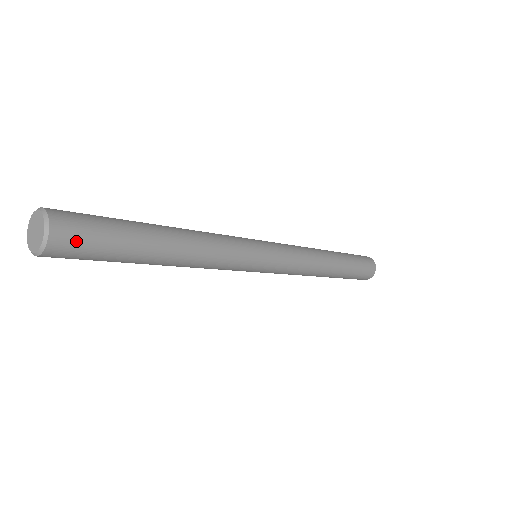
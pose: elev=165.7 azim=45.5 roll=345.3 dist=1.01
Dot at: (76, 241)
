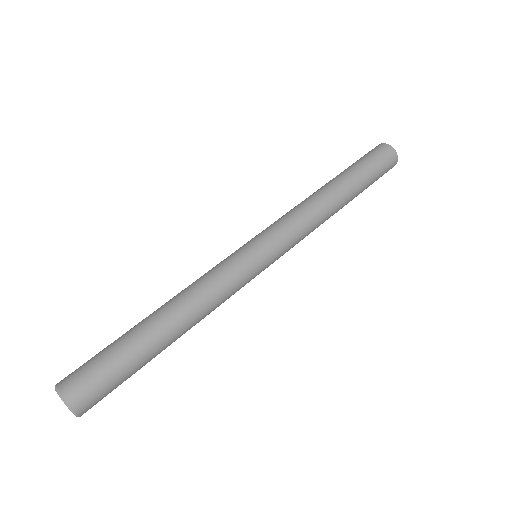
Dot at: (99, 400)
